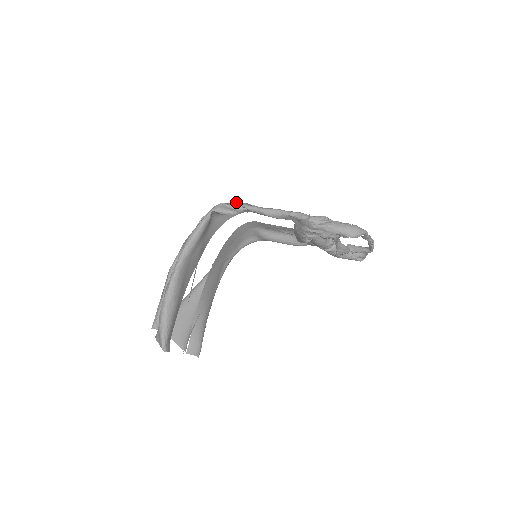
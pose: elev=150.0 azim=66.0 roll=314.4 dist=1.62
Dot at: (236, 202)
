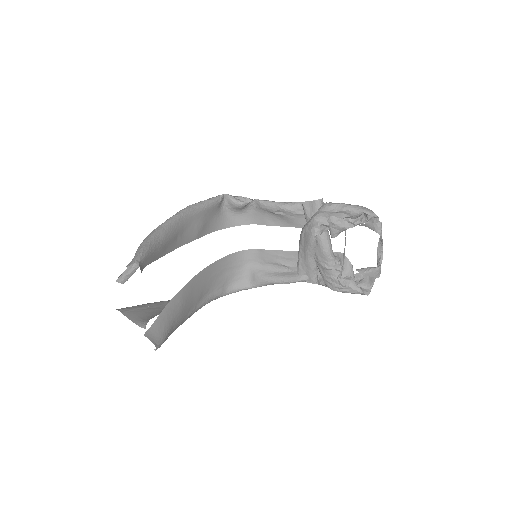
Dot at: (248, 199)
